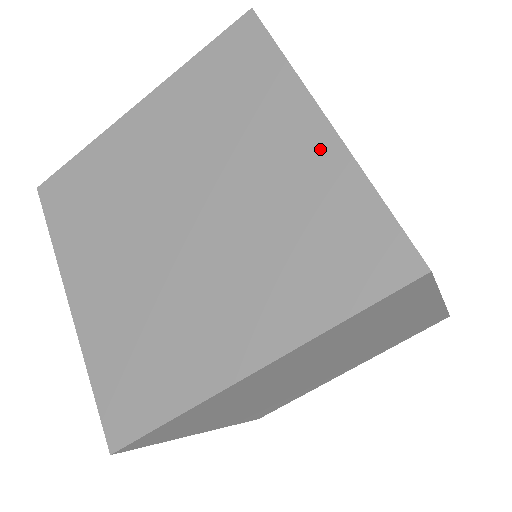
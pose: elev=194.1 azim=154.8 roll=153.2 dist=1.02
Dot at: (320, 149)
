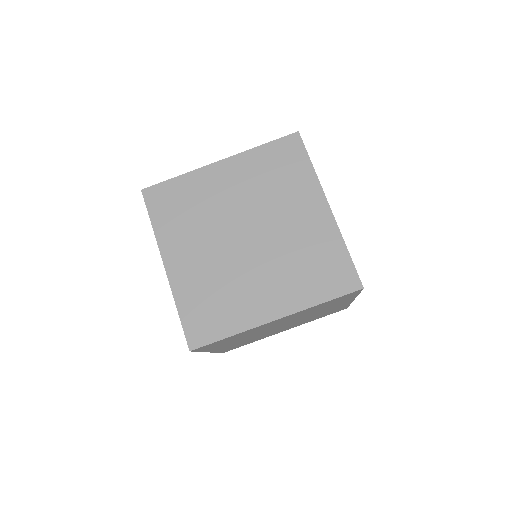
Dot at: (324, 221)
